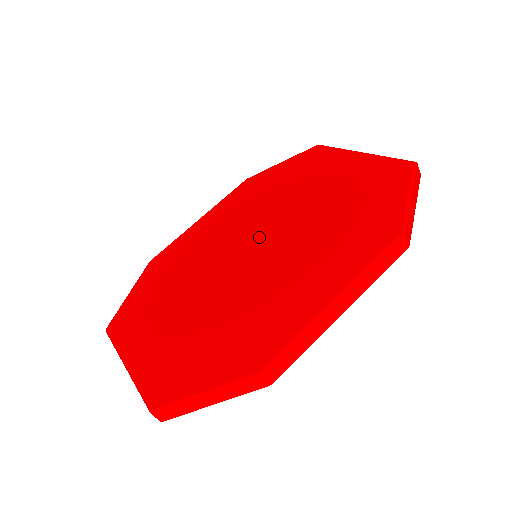
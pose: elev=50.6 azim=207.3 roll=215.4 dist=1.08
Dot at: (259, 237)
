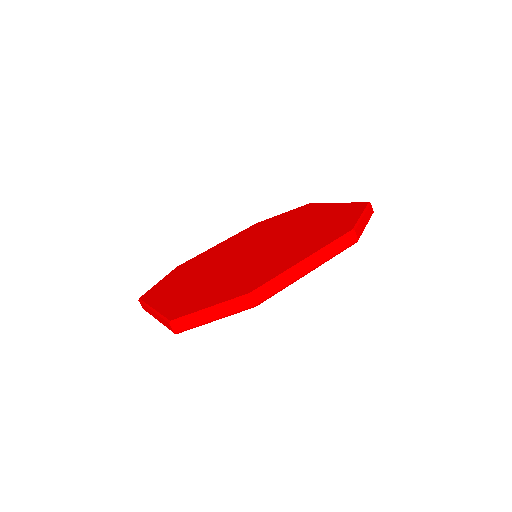
Dot at: (260, 245)
